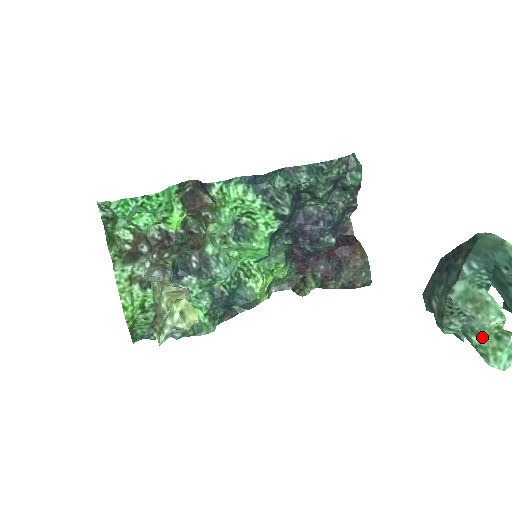
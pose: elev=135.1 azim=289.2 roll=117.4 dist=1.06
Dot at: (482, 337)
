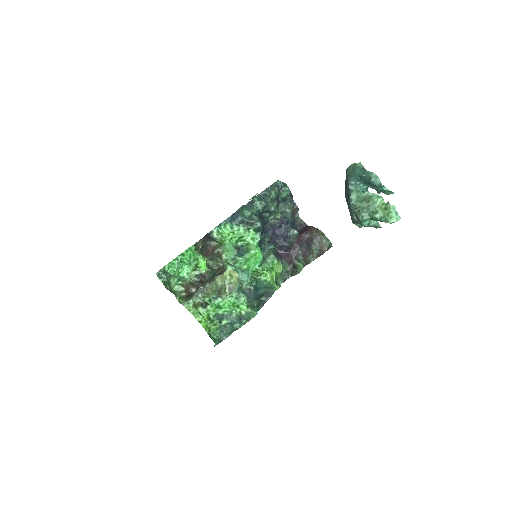
Dot at: (379, 213)
